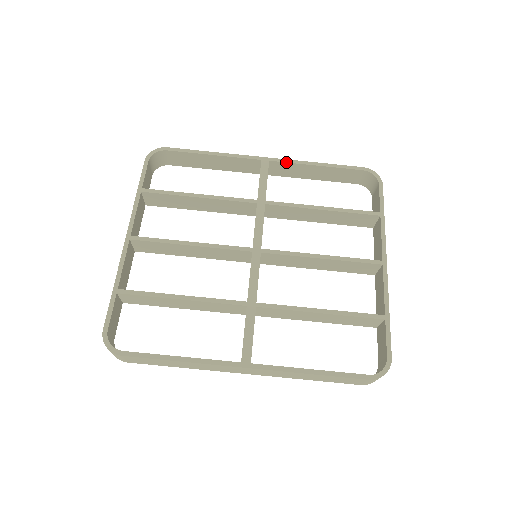
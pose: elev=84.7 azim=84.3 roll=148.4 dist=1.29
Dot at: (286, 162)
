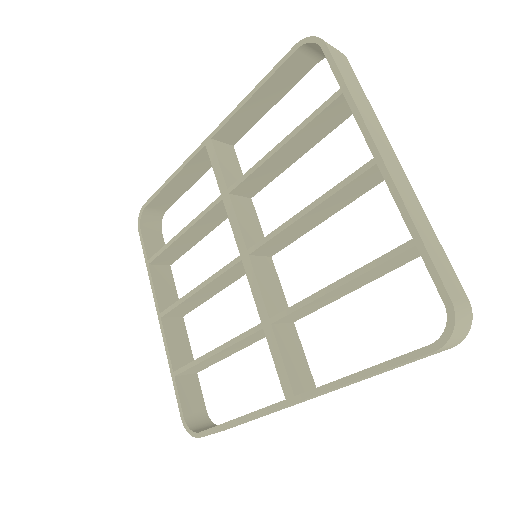
Dot at: (224, 124)
